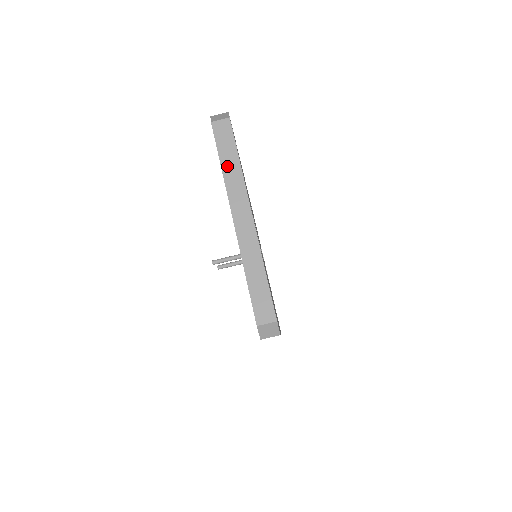
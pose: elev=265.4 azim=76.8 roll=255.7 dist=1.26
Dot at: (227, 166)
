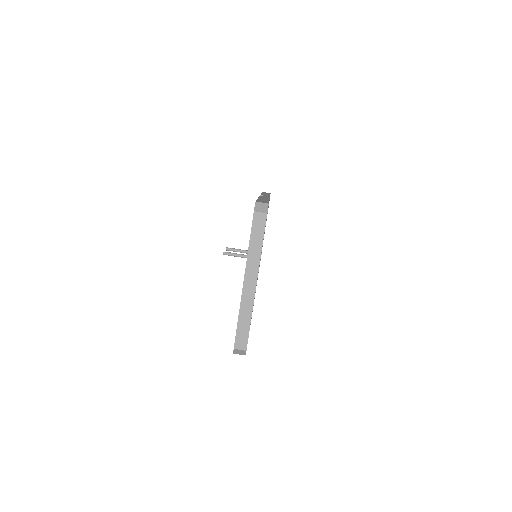
Dot at: (253, 246)
